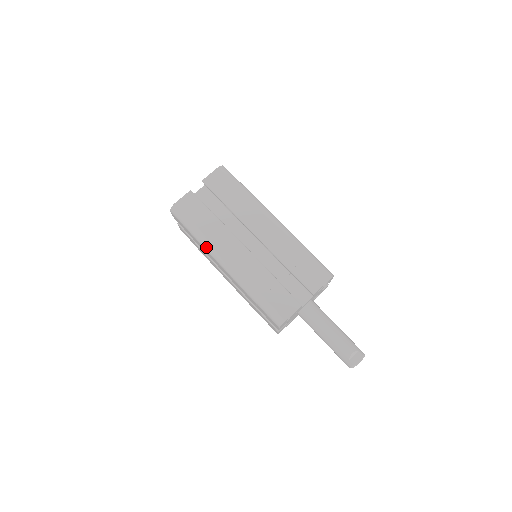
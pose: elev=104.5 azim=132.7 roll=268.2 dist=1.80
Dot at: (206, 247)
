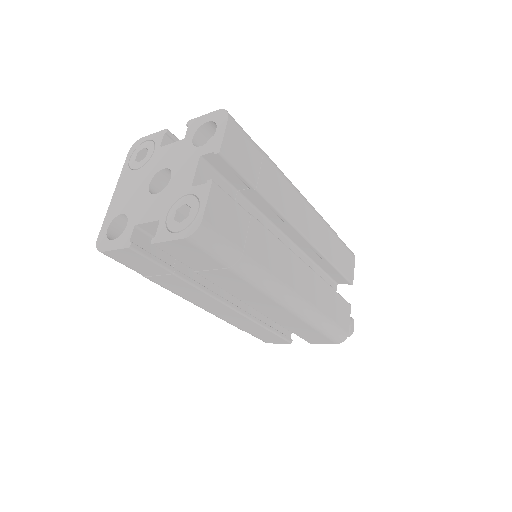
Dot at: (262, 284)
